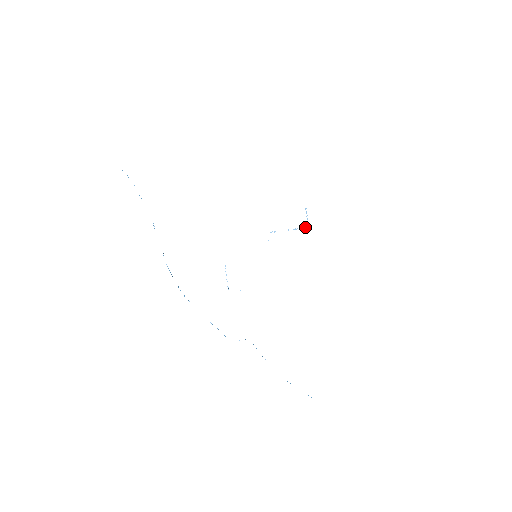
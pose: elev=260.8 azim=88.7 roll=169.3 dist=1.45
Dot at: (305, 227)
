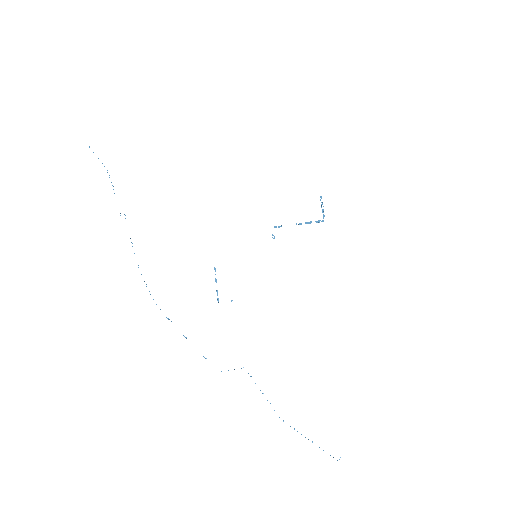
Dot at: occluded
